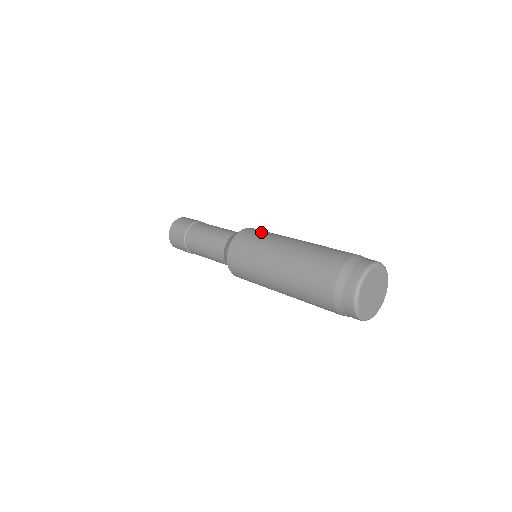
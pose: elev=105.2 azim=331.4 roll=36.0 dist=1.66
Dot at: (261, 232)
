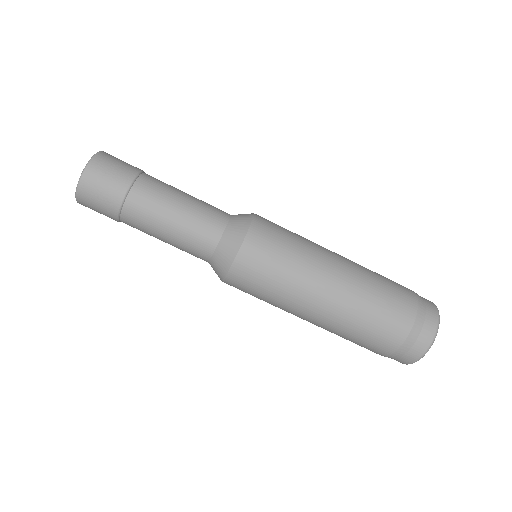
Dot at: (277, 249)
